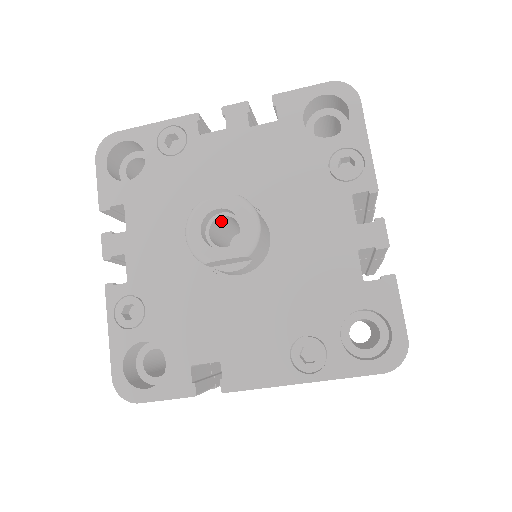
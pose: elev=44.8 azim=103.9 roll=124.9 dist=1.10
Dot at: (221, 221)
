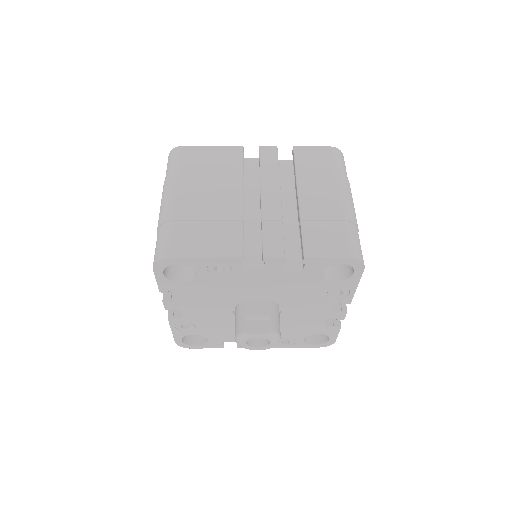
Dot at: occluded
